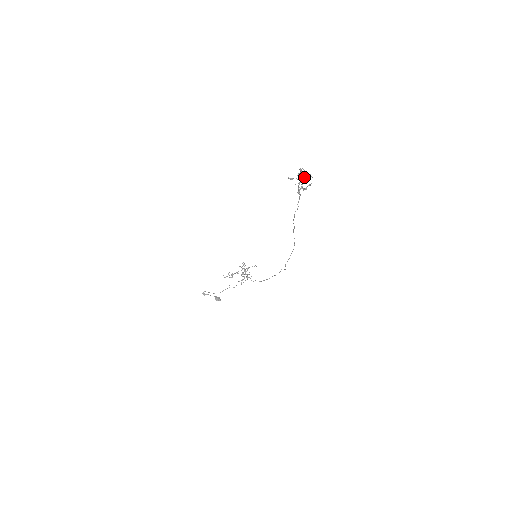
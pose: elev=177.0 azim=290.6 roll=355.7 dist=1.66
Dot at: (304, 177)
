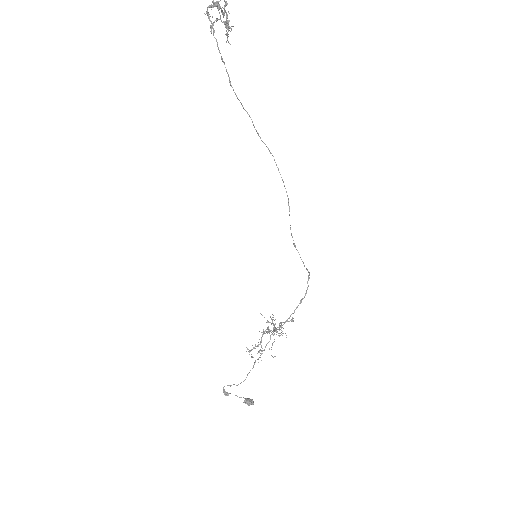
Dot at: (217, 1)
